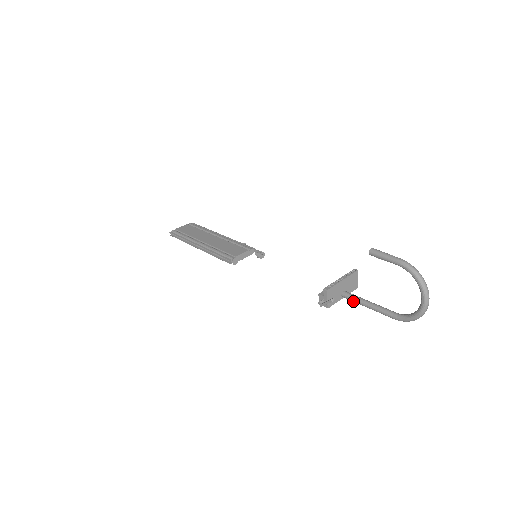
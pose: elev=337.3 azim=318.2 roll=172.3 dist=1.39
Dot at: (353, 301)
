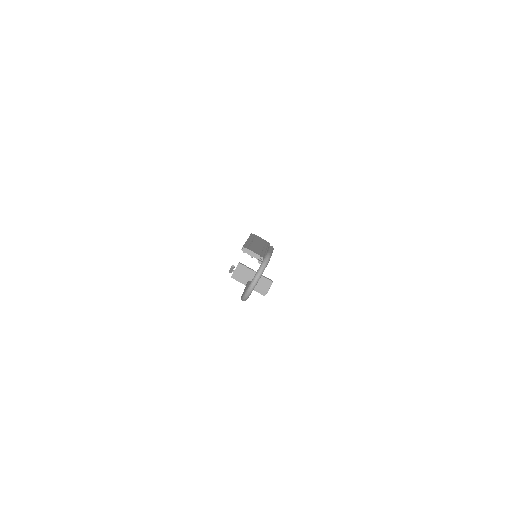
Dot at: occluded
